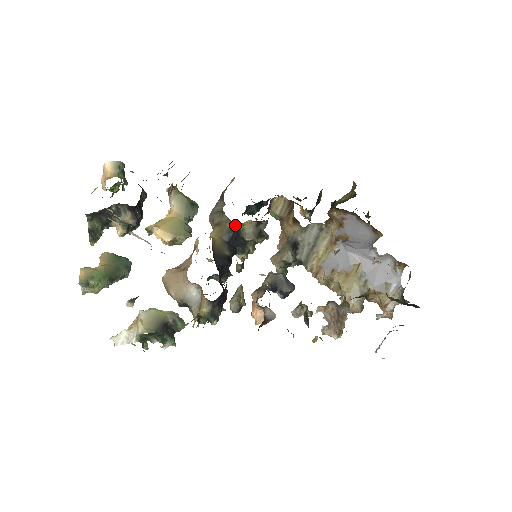
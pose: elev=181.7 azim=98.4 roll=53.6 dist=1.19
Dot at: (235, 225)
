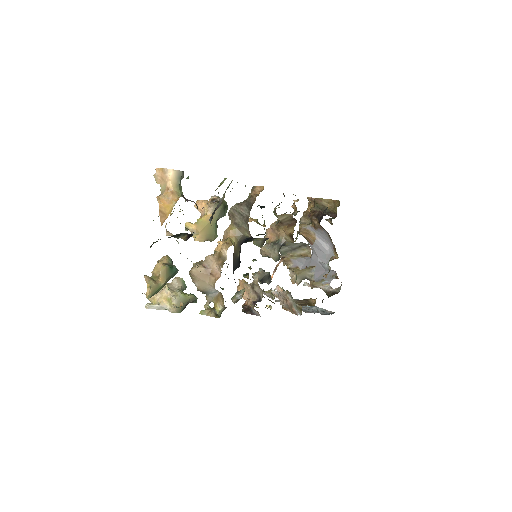
Dot at: (252, 238)
